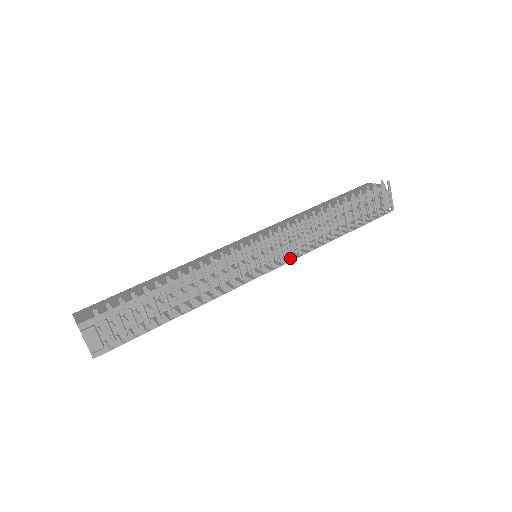
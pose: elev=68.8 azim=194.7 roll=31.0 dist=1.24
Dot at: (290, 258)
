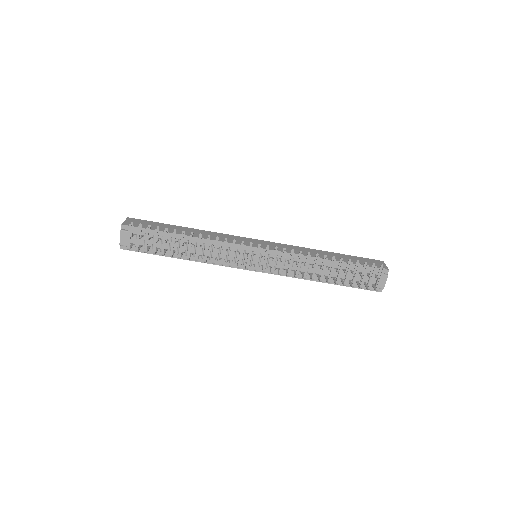
Dot at: (271, 271)
